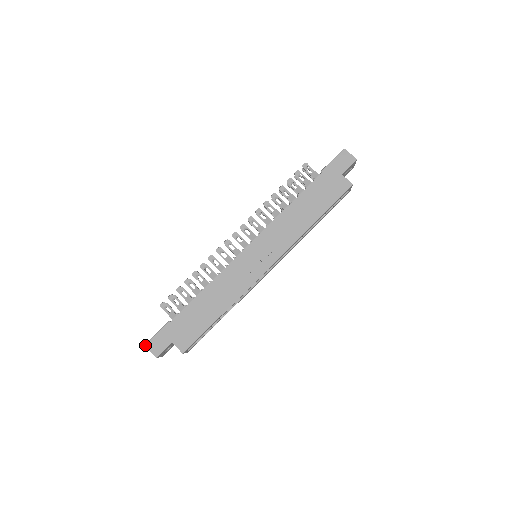
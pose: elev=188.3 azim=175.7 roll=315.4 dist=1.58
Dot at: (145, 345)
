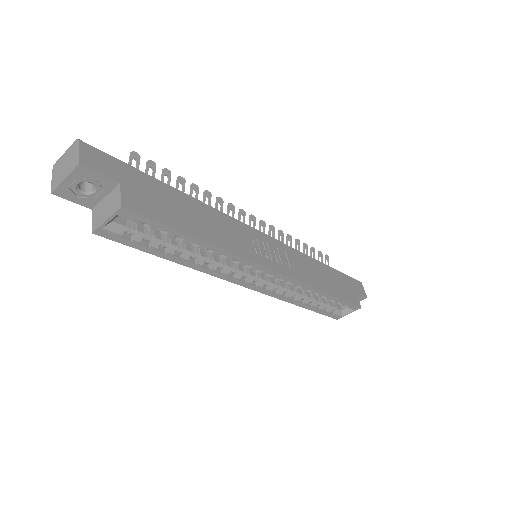
Dot at: (79, 139)
